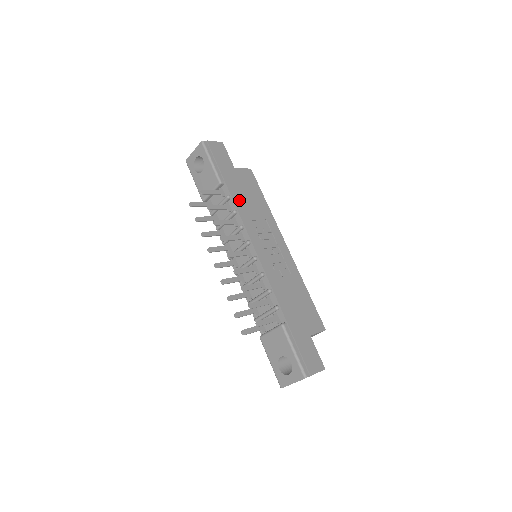
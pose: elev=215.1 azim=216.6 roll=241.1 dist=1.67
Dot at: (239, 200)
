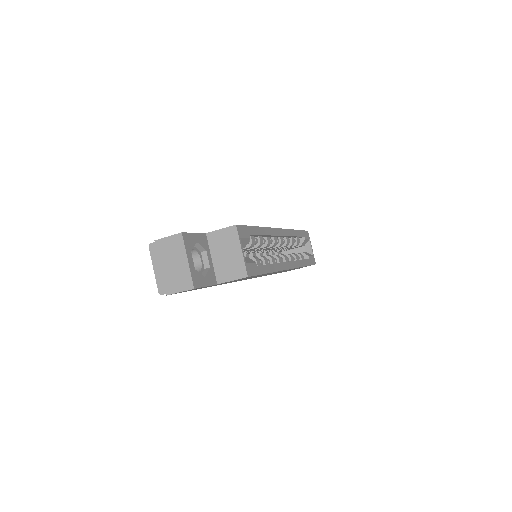
Dot at: occluded
